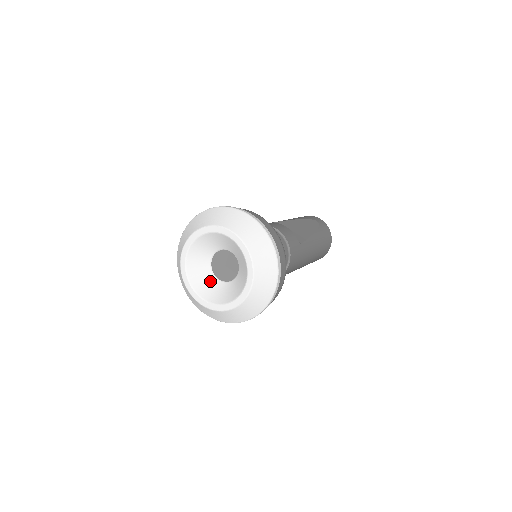
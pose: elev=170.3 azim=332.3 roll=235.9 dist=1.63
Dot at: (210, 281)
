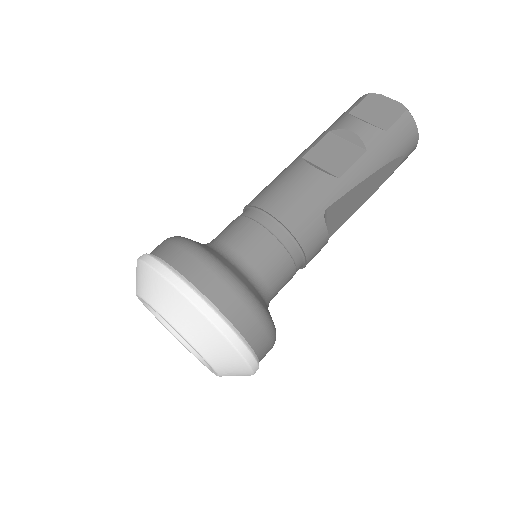
Dot at: occluded
